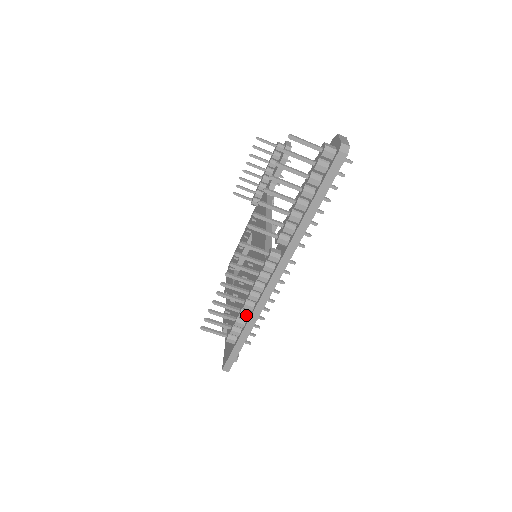
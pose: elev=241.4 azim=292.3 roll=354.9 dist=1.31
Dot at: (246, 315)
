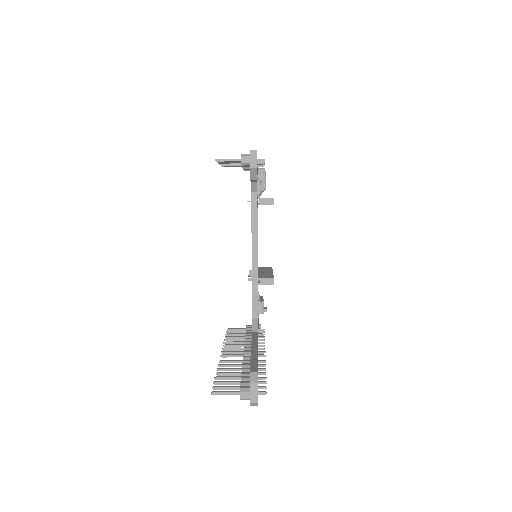
Dot at: occluded
